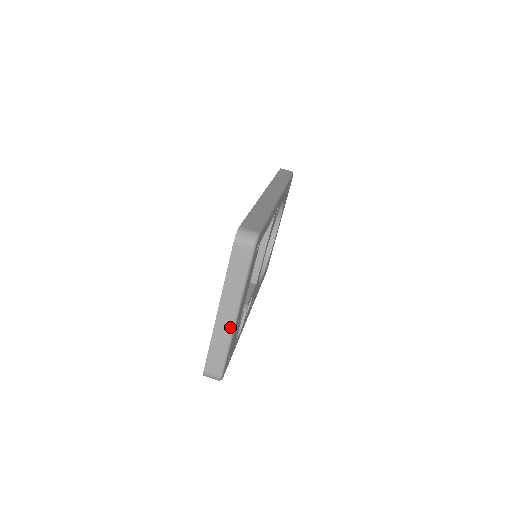
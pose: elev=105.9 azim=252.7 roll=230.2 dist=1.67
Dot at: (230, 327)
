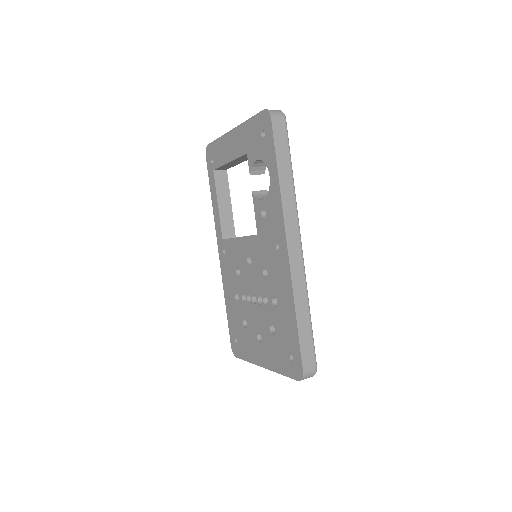
Dot at: occluded
